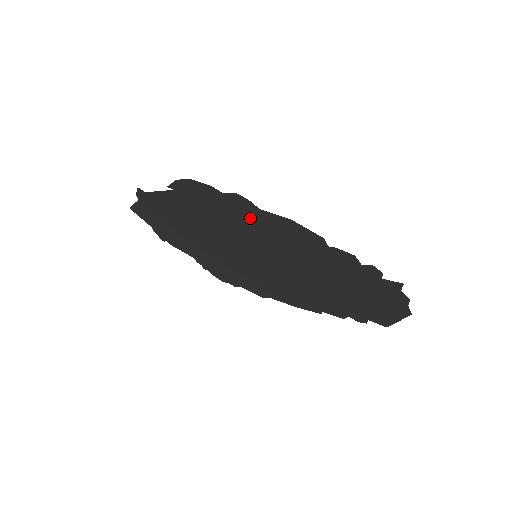
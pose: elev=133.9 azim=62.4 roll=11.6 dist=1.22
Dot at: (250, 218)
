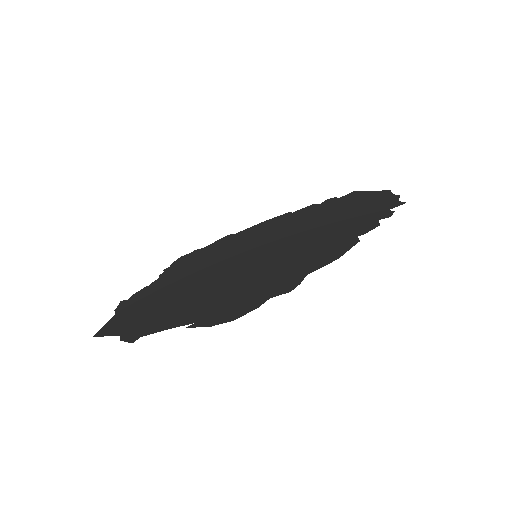
Dot at: (284, 275)
